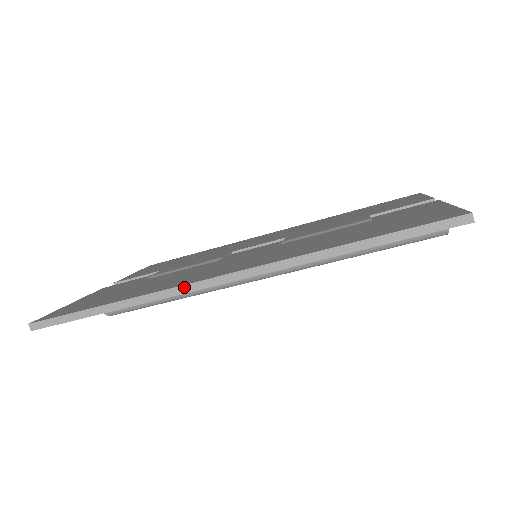
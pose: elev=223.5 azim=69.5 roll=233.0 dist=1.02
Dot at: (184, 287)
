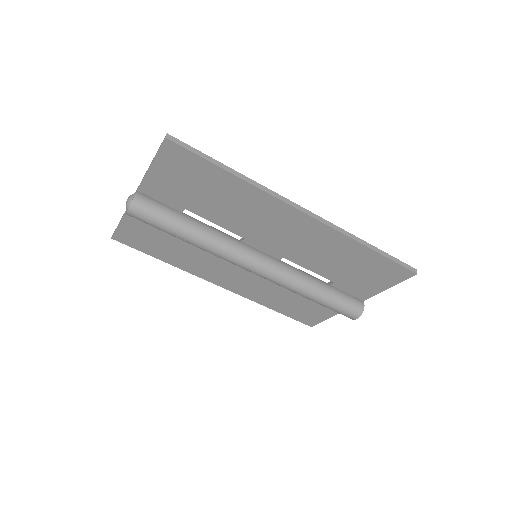
Dot at: (284, 198)
